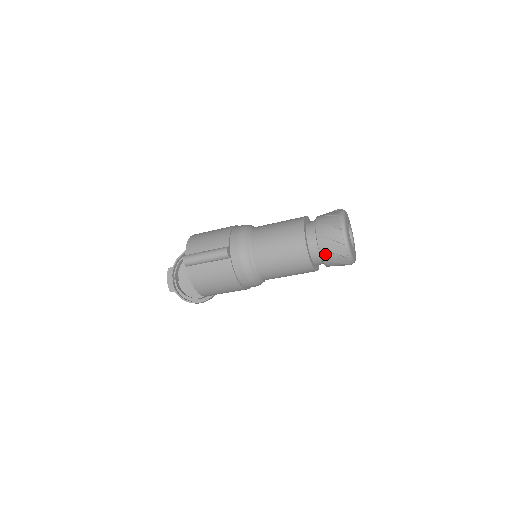
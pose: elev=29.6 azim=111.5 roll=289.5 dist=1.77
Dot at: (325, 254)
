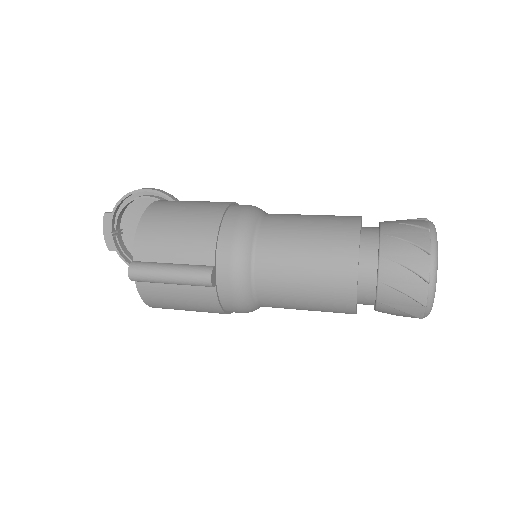
Dot at: (385, 307)
